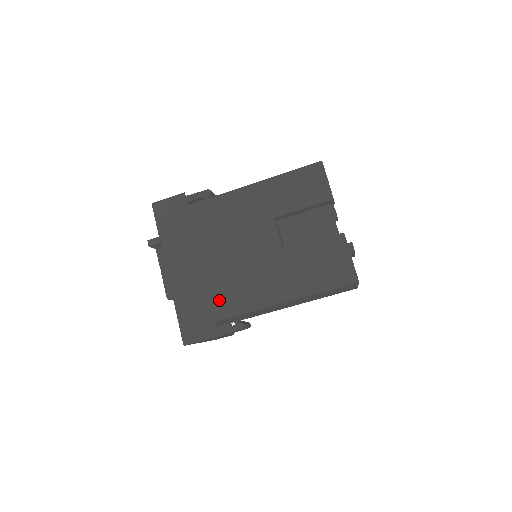
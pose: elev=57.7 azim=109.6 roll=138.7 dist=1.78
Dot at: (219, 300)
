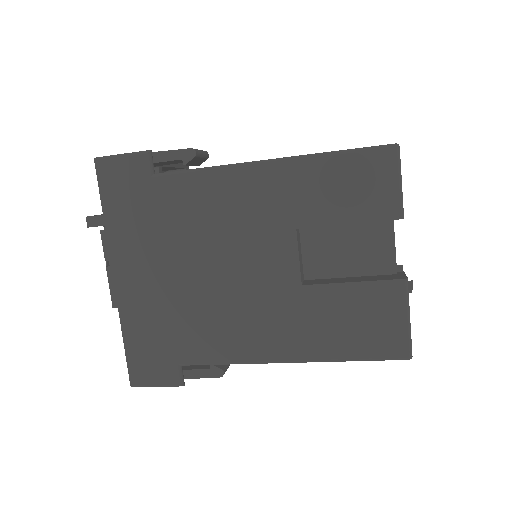
Dot at: (189, 337)
